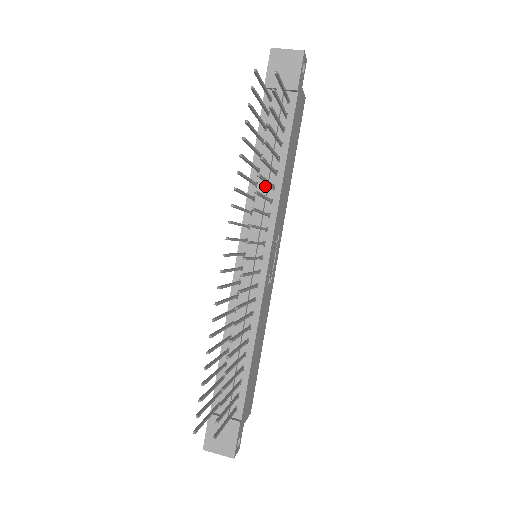
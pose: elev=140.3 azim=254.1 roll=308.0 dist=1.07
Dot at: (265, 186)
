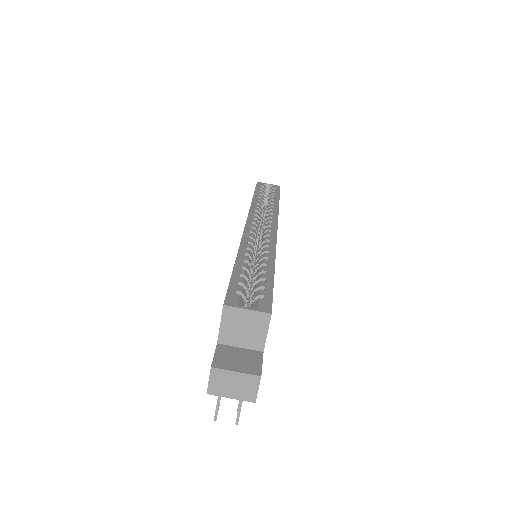
Dot at: occluded
